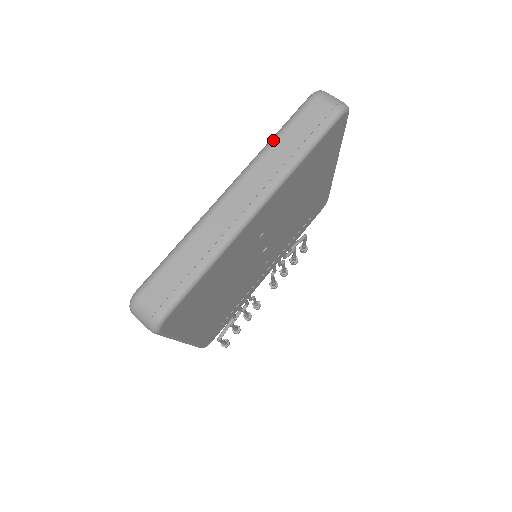
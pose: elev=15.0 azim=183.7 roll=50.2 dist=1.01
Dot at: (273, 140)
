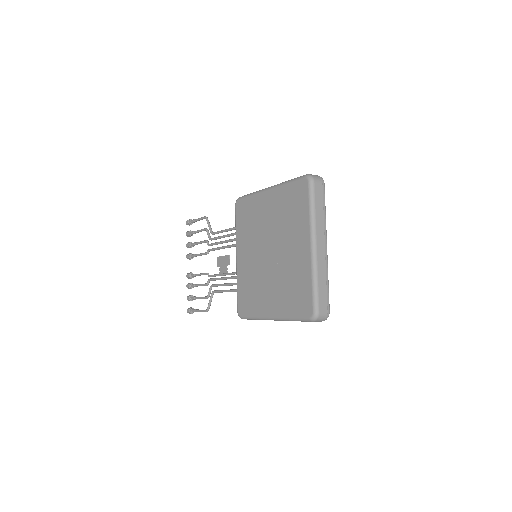
Dot at: (314, 213)
